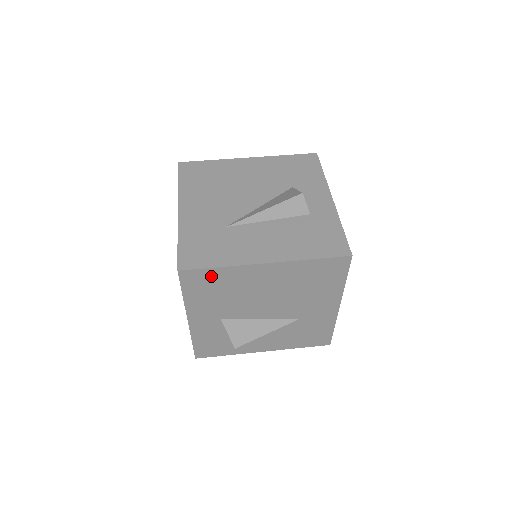
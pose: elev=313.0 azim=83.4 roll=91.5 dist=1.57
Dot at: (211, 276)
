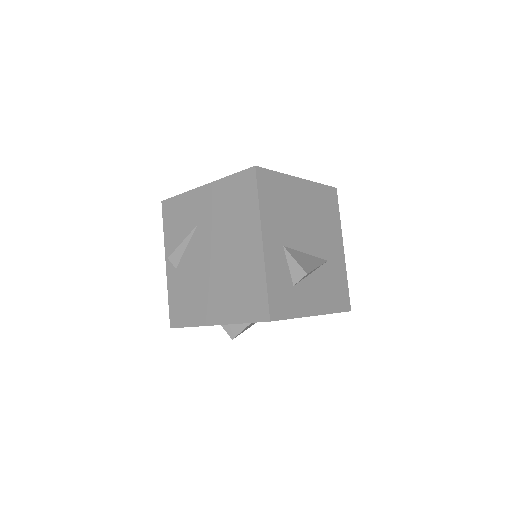
Dot at: (274, 181)
